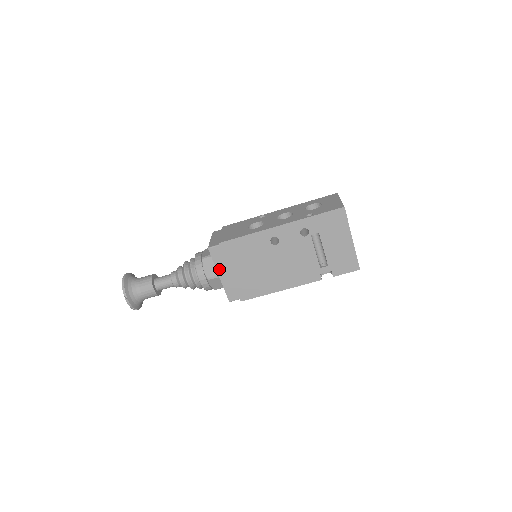
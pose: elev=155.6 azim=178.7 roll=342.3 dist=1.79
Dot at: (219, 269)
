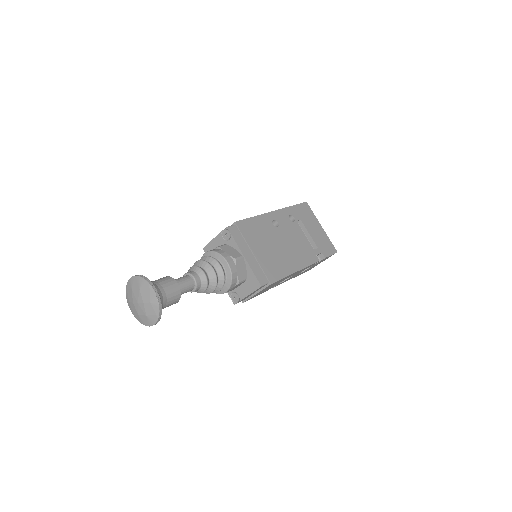
Dot at: (242, 249)
